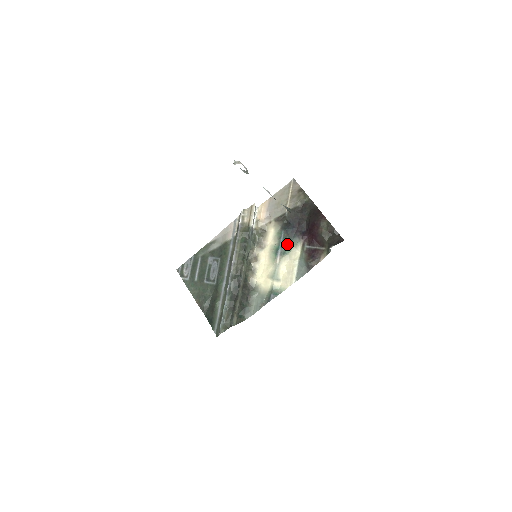
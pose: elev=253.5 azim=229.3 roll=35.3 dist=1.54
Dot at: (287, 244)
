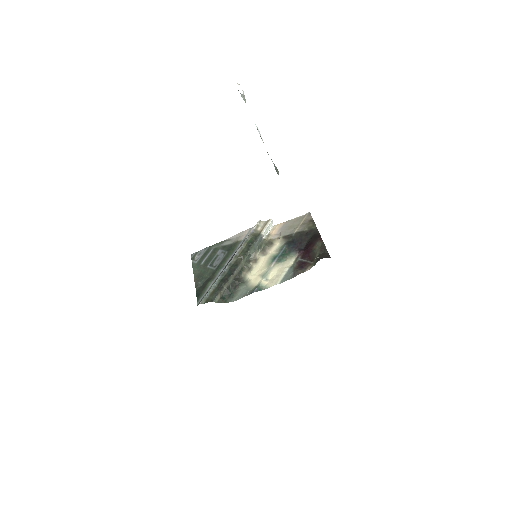
Dot at: (285, 255)
